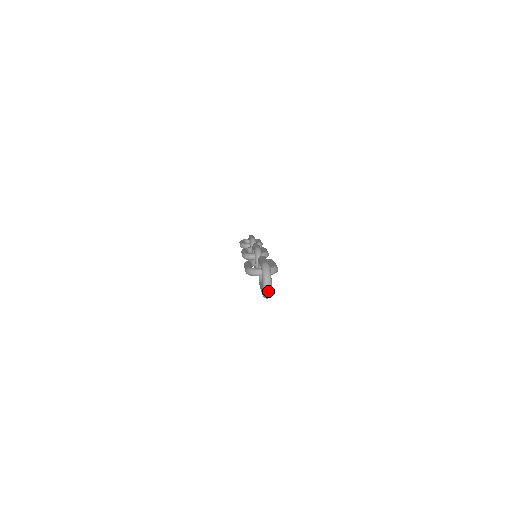
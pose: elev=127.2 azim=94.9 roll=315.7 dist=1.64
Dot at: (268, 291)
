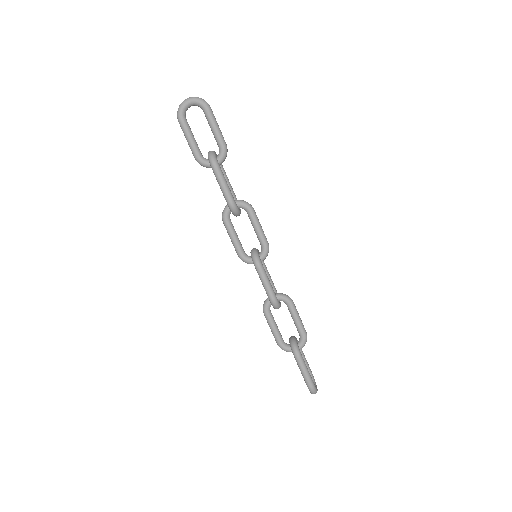
Dot at: occluded
